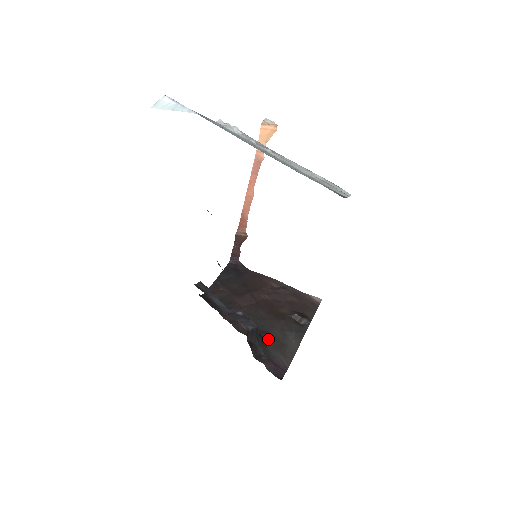
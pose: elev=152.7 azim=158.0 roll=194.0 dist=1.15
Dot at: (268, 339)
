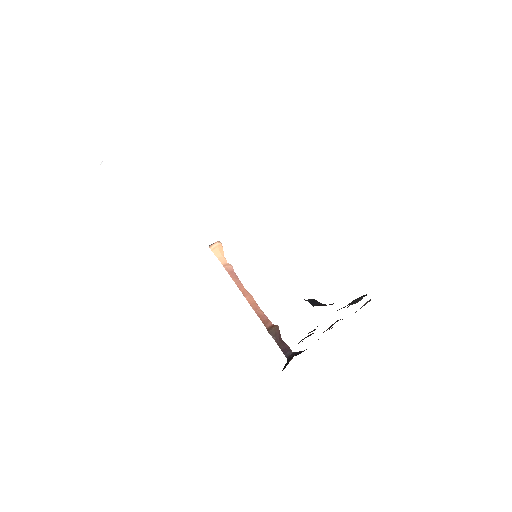
Dot at: occluded
